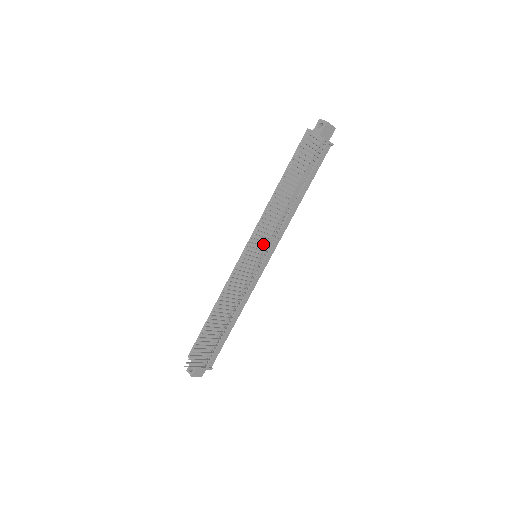
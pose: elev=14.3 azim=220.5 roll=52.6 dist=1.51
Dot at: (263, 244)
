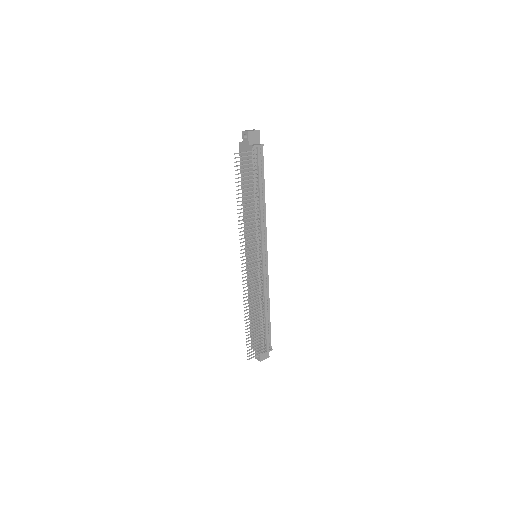
Dot at: (255, 246)
